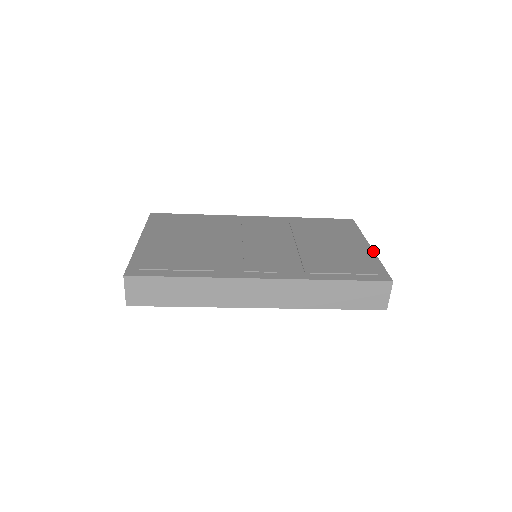
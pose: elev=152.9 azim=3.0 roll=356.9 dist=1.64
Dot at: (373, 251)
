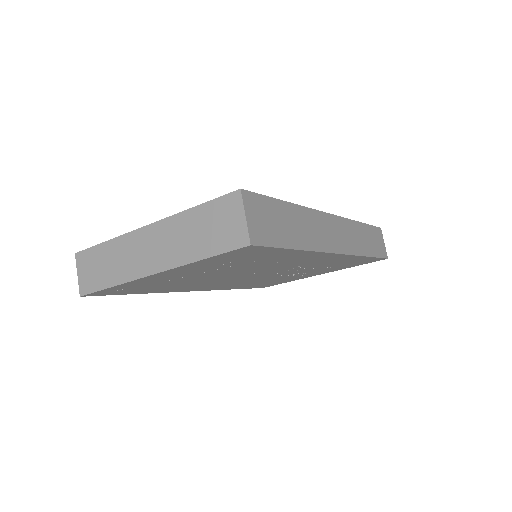
Dot at: occluded
